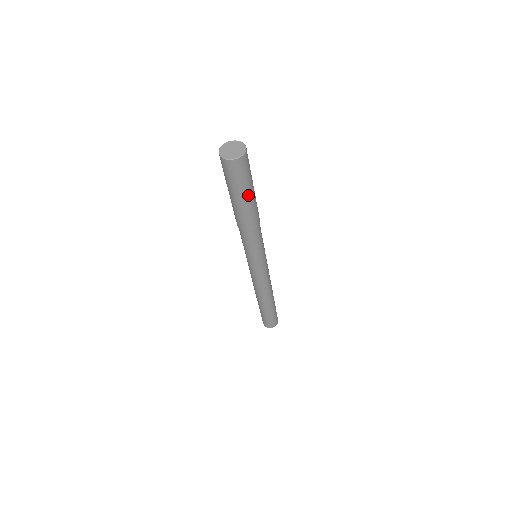
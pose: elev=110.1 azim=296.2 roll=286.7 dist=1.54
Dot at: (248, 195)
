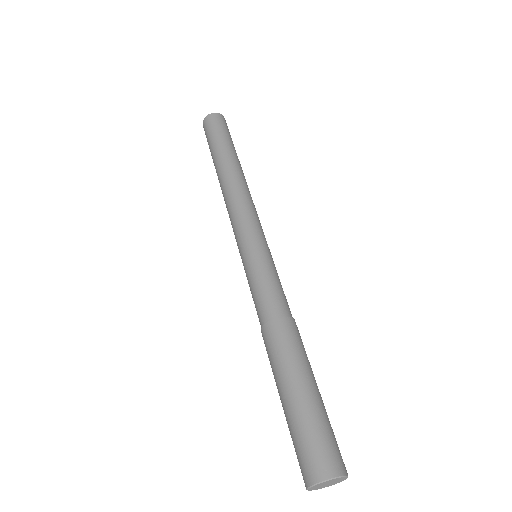
Dot at: occluded
